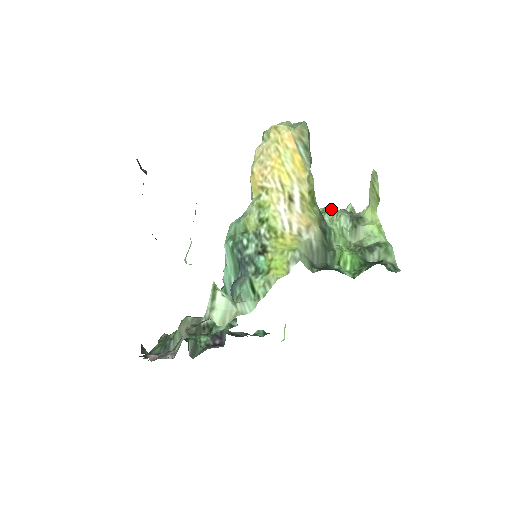
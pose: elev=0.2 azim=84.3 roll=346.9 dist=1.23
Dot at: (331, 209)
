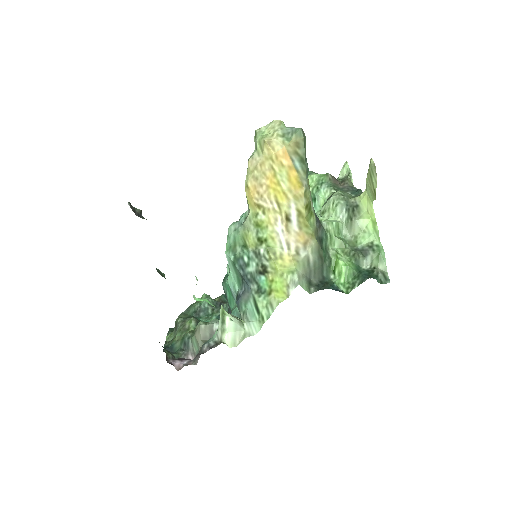
Dot at: (327, 179)
